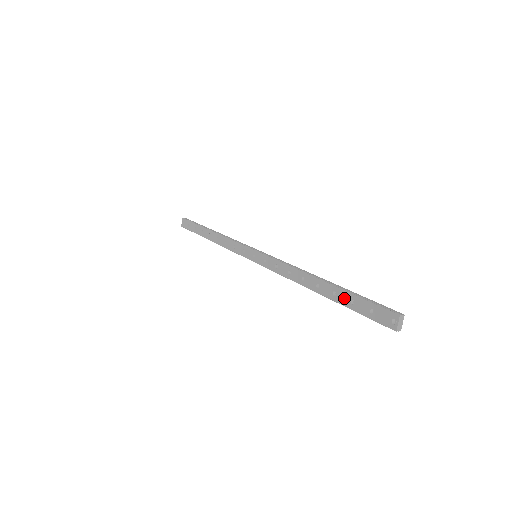
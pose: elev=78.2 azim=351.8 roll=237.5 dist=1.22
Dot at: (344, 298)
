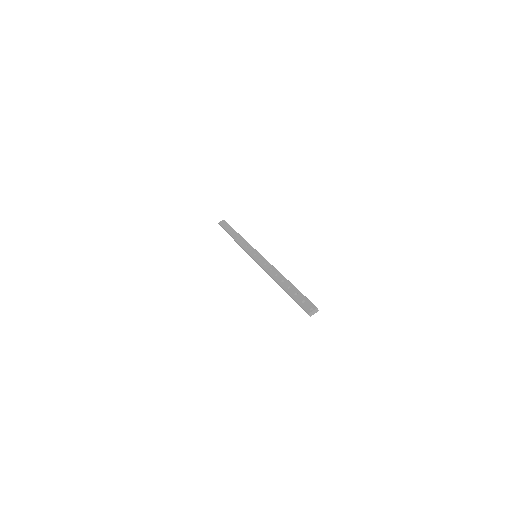
Dot at: (293, 291)
